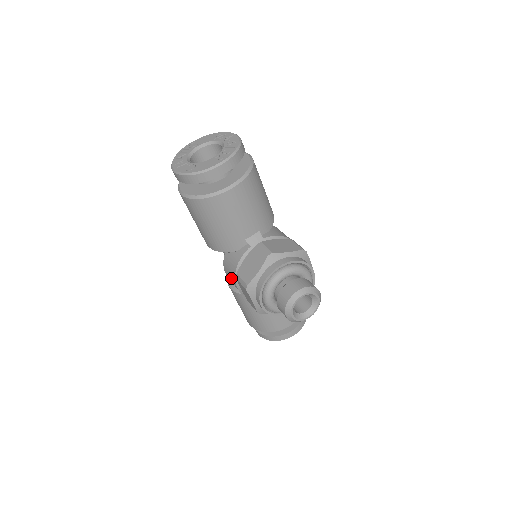
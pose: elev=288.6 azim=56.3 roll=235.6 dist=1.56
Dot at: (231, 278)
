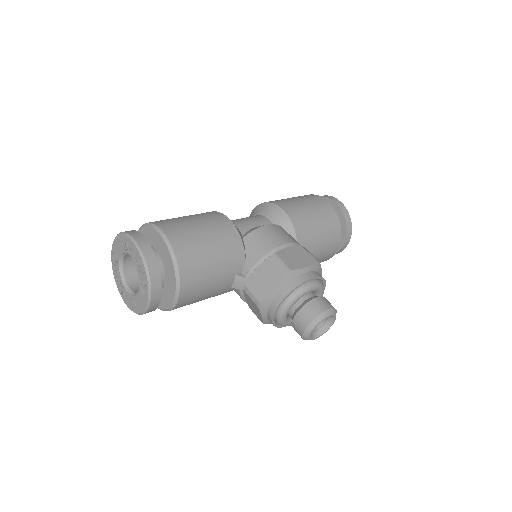
Dot at: occluded
